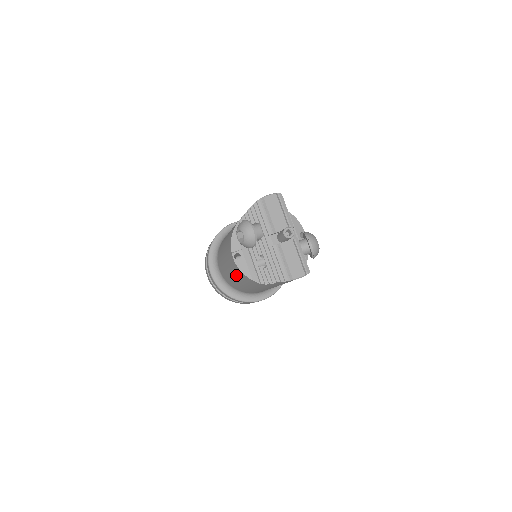
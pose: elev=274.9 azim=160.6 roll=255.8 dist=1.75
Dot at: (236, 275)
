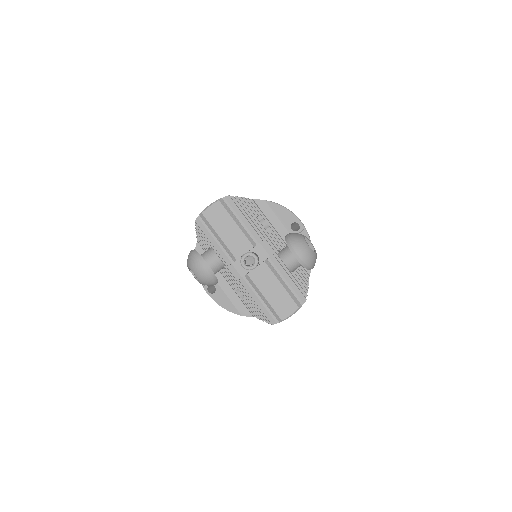
Dot at: occluded
